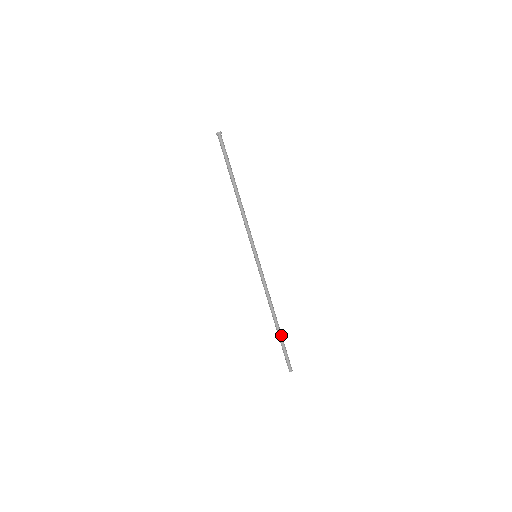
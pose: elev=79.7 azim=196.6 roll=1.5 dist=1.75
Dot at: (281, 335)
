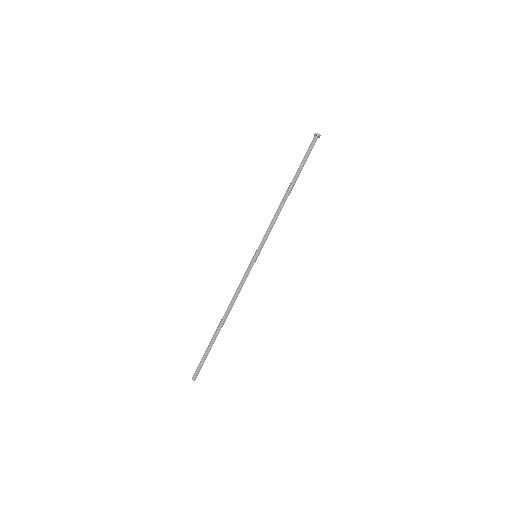
Dot at: occluded
